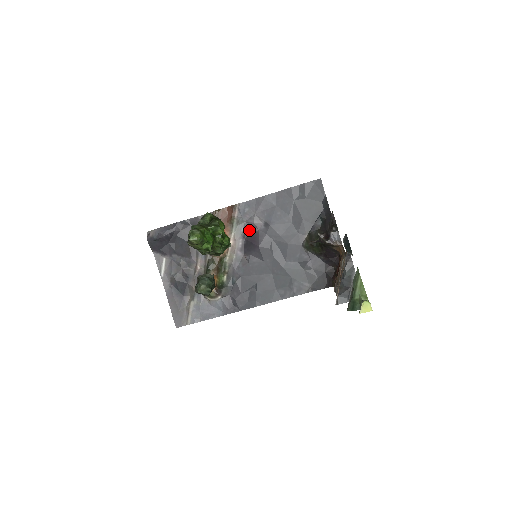
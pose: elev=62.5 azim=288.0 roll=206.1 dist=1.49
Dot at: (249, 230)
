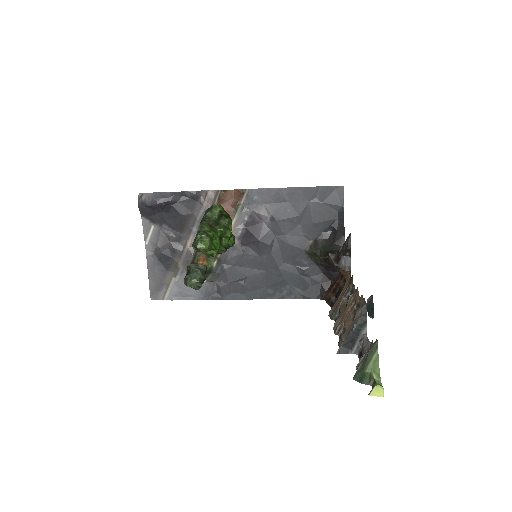
Dot at: (253, 220)
